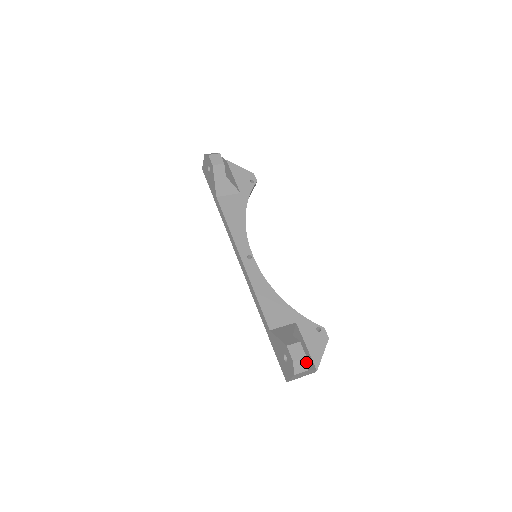
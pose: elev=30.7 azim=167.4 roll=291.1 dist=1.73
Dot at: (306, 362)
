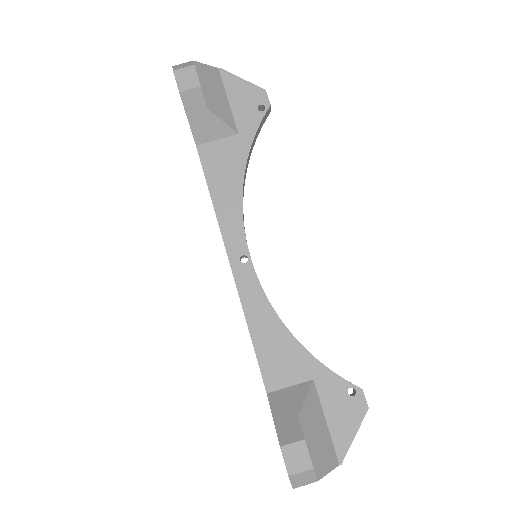
Dot at: (313, 473)
